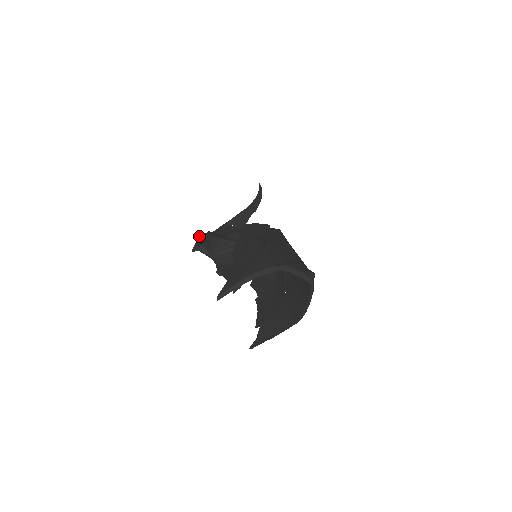
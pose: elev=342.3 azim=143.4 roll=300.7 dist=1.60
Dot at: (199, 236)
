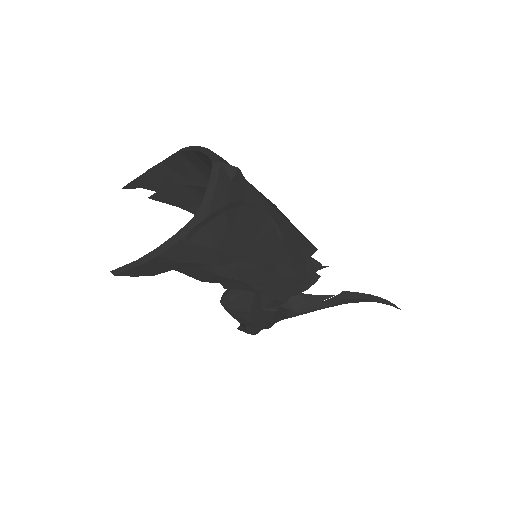
Dot at: occluded
